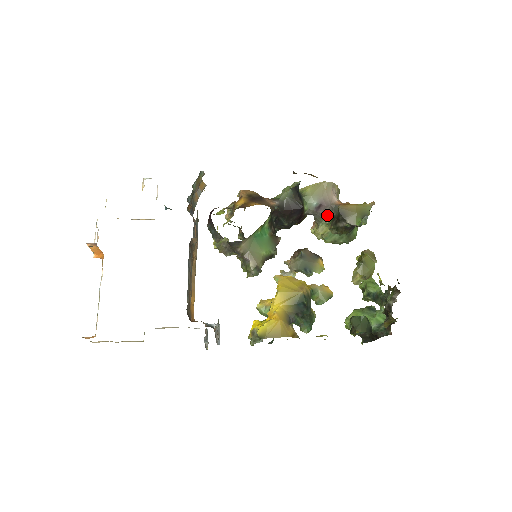
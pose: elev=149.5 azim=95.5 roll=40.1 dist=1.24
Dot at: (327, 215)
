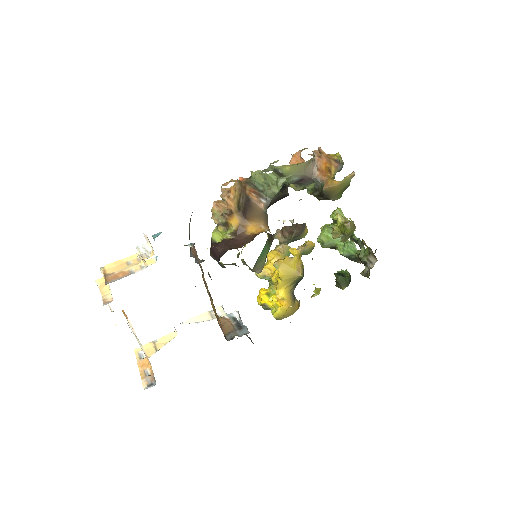
Dot at: (307, 184)
